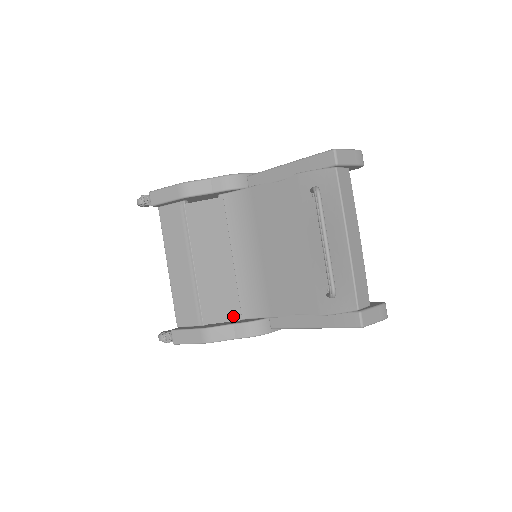
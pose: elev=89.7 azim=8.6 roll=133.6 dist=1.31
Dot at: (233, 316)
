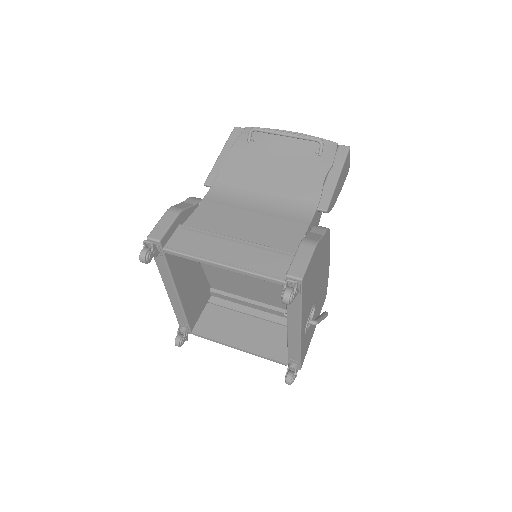
Dot at: (302, 229)
